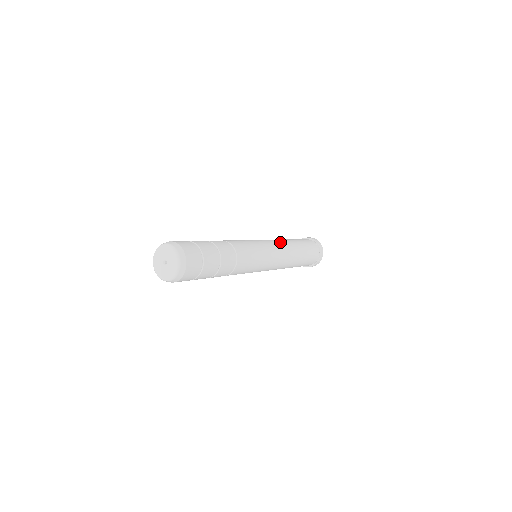
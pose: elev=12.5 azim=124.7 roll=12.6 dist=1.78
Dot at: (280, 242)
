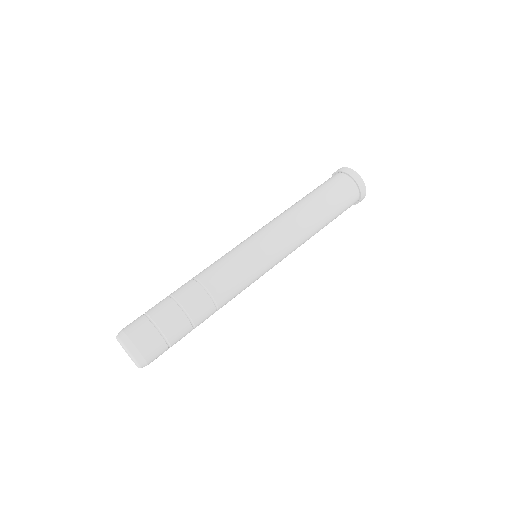
Dot at: (275, 219)
